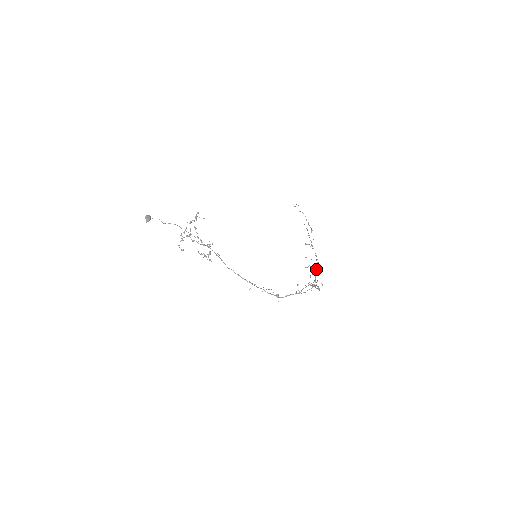
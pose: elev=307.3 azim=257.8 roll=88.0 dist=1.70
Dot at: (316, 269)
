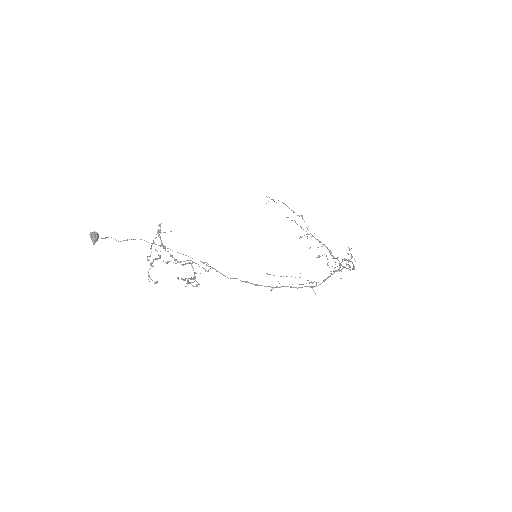
Dot at: (330, 253)
